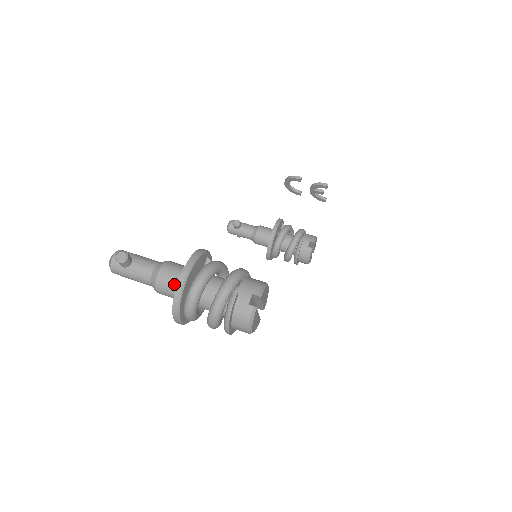
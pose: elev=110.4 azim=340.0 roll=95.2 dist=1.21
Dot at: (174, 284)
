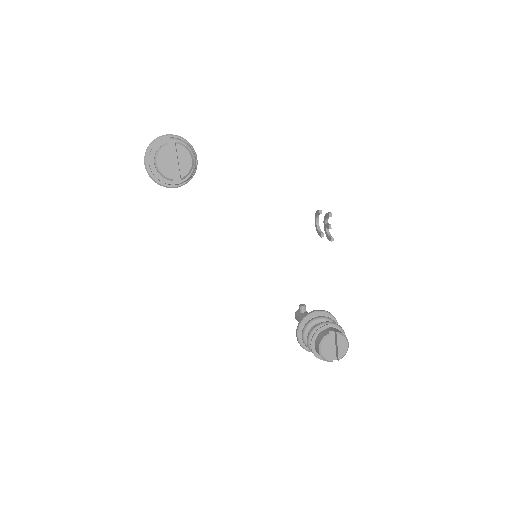
Dot at: occluded
